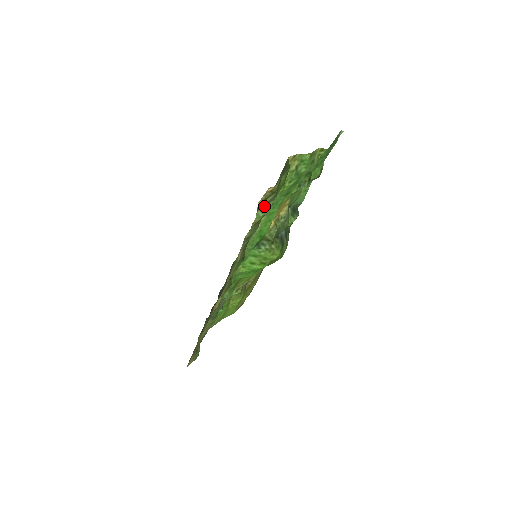
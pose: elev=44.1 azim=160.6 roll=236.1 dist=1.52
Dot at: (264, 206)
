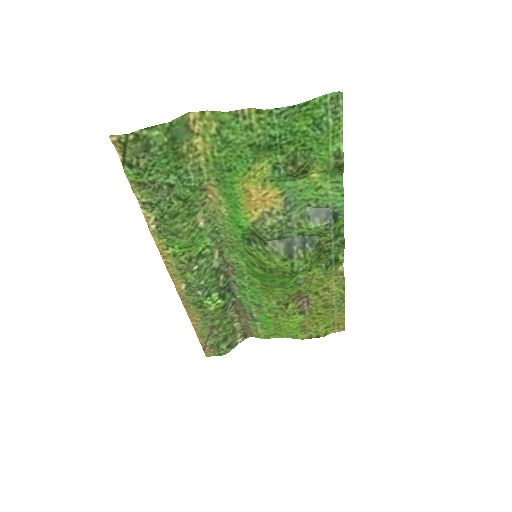
Dot at: (131, 162)
